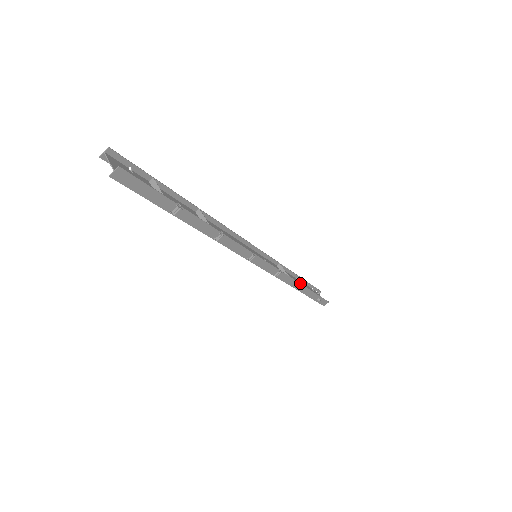
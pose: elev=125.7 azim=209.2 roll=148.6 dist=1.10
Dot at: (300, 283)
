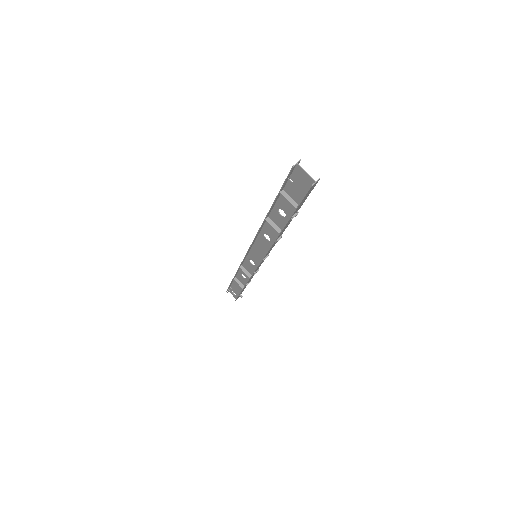
Dot at: (250, 280)
